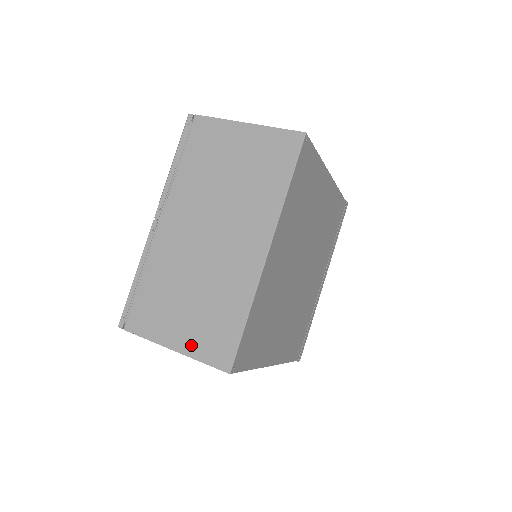
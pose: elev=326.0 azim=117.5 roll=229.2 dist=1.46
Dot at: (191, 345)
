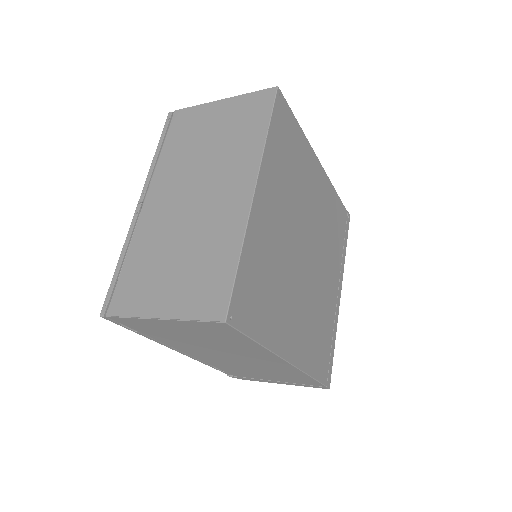
Dot at: (179, 306)
